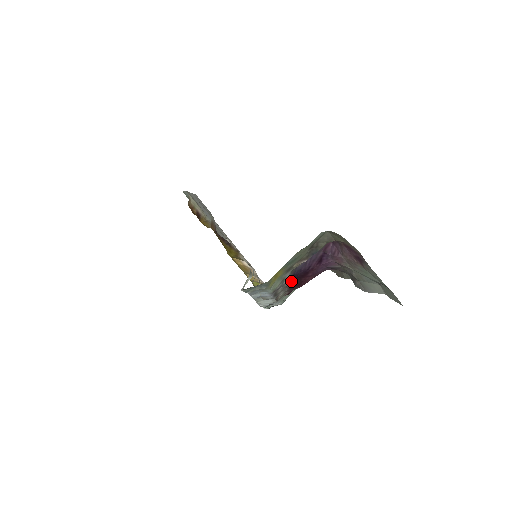
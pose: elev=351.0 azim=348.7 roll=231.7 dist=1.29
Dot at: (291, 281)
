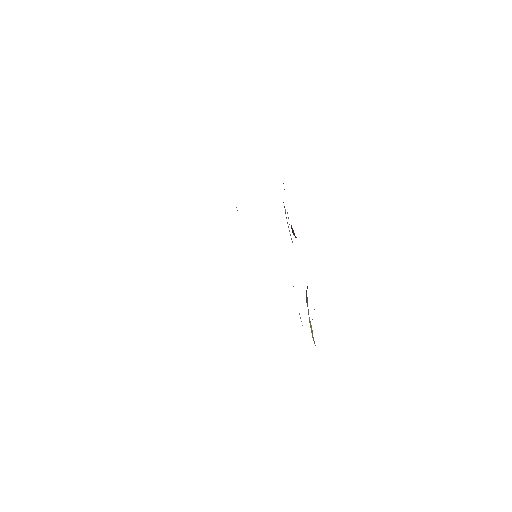
Dot at: occluded
